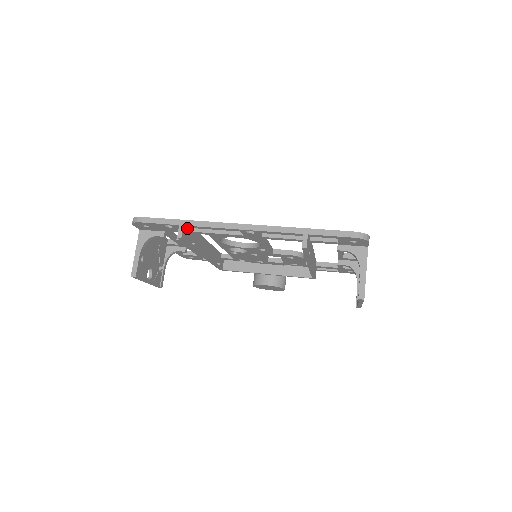
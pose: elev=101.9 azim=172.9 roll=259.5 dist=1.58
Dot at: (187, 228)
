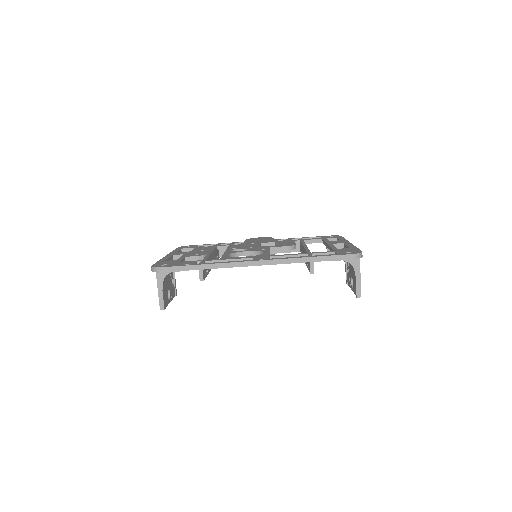
Dot at: occluded
